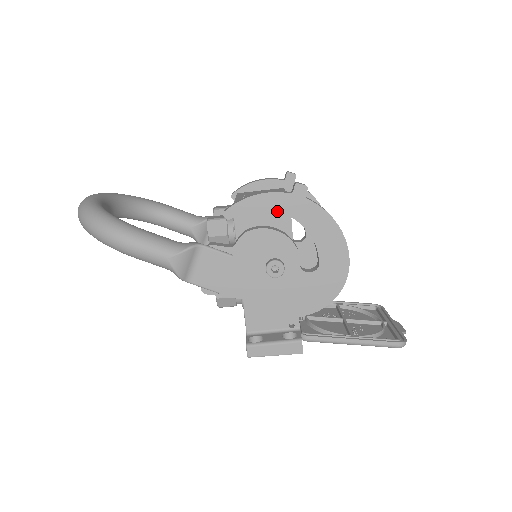
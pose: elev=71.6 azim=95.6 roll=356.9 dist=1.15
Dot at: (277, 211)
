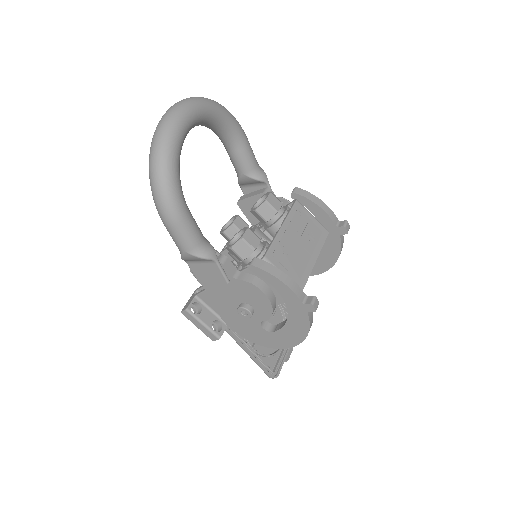
Dot at: (283, 298)
